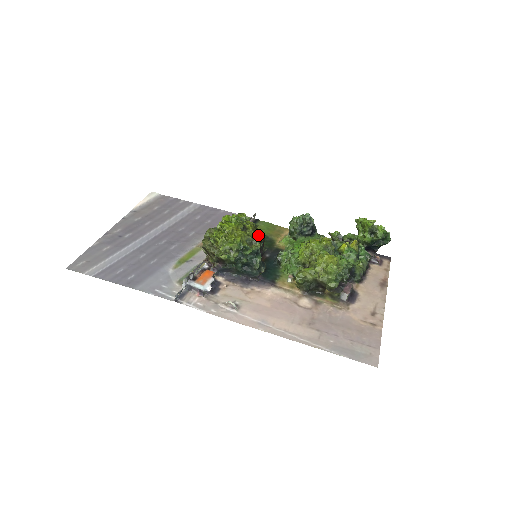
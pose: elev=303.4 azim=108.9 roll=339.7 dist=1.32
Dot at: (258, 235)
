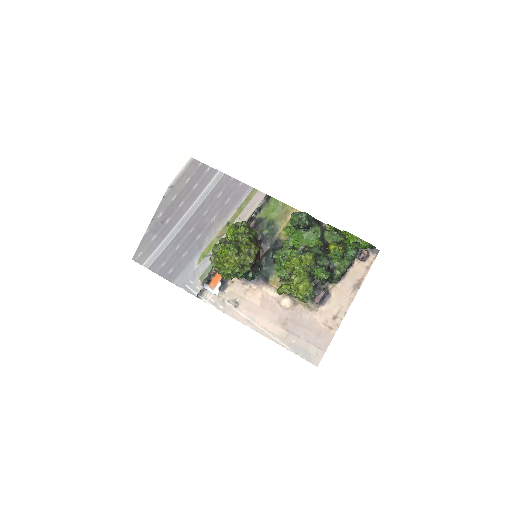
Dot at: (249, 258)
